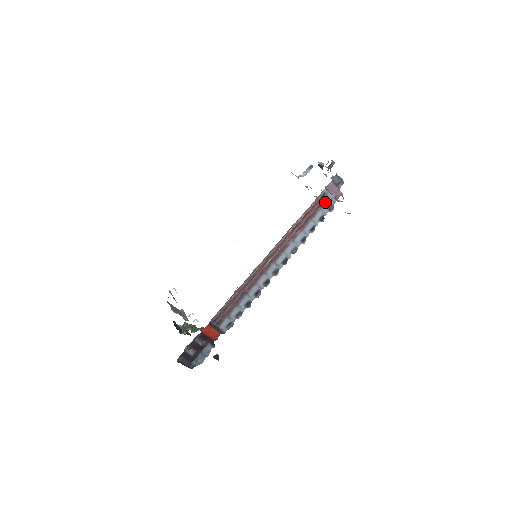
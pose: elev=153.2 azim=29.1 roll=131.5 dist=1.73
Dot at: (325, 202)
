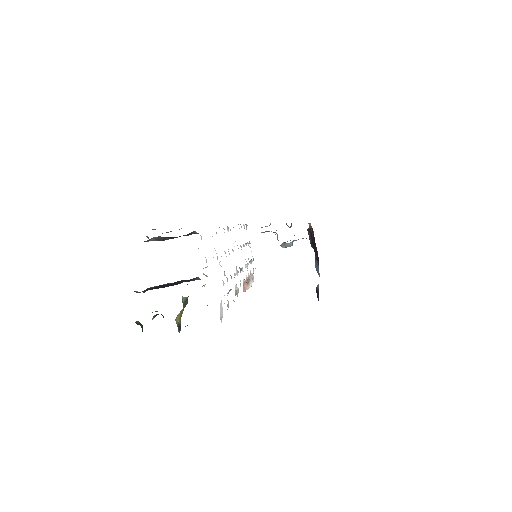
Dot at: occluded
